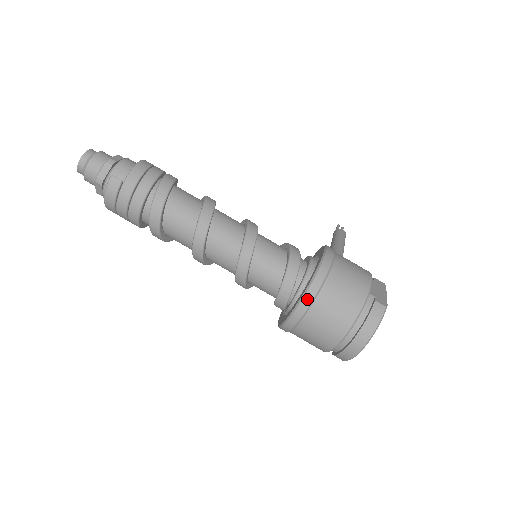
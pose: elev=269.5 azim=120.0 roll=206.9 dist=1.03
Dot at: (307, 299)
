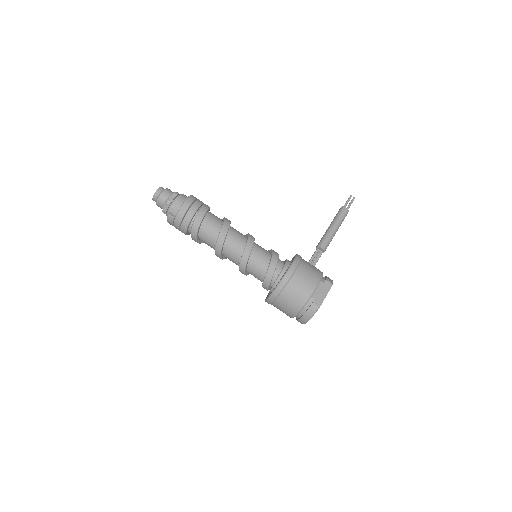
Dot at: (272, 297)
